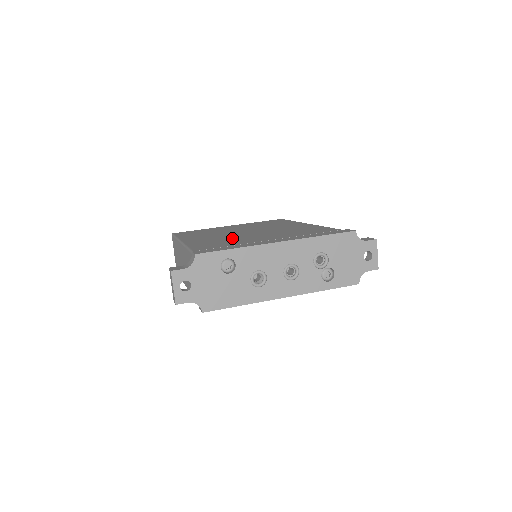
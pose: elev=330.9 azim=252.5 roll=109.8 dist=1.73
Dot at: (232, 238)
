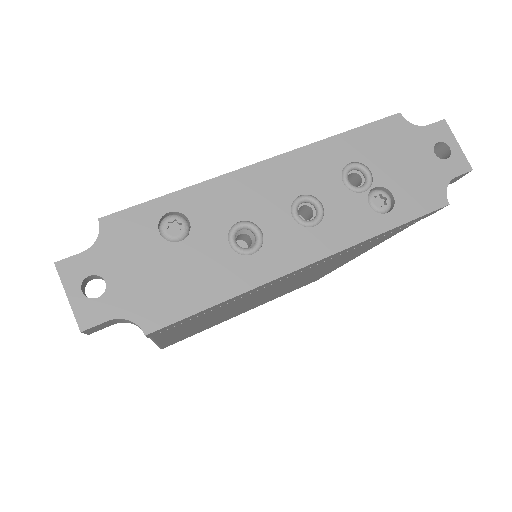
Dot at: occluded
